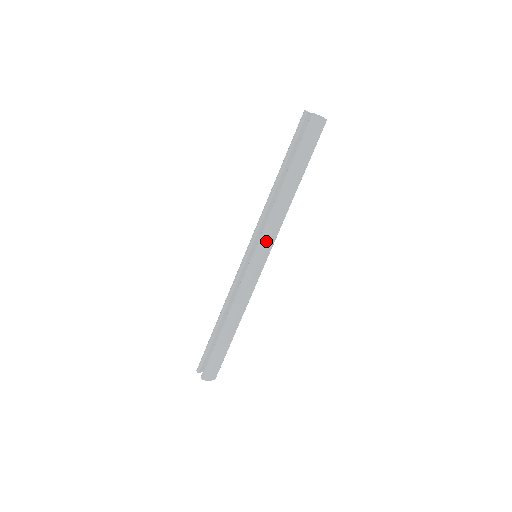
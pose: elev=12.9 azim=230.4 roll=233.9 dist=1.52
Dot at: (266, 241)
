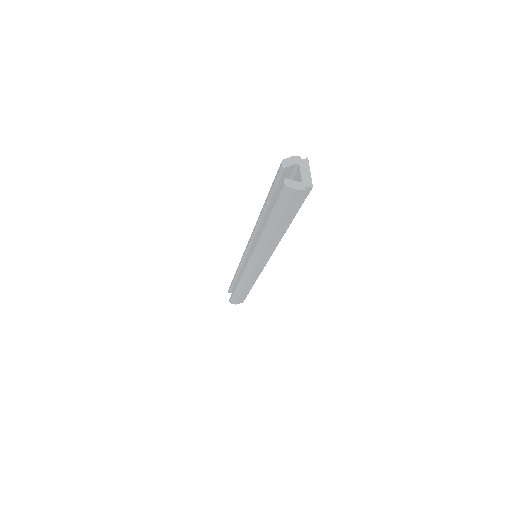
Dot at: (257, 259)
